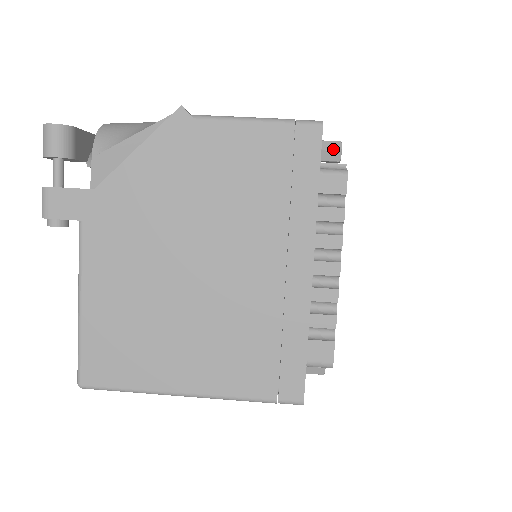
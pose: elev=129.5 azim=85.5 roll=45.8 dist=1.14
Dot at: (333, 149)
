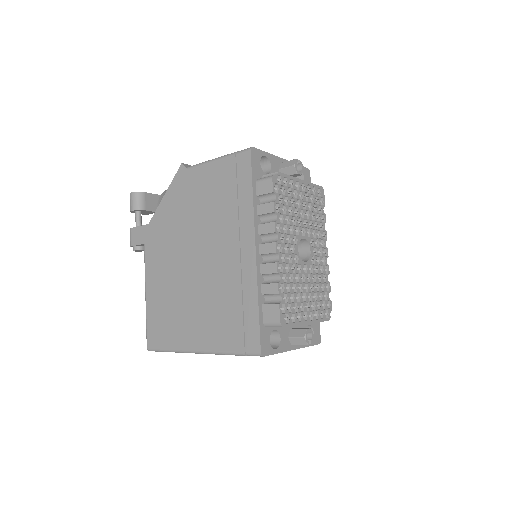
Dot at: (289, 166)
